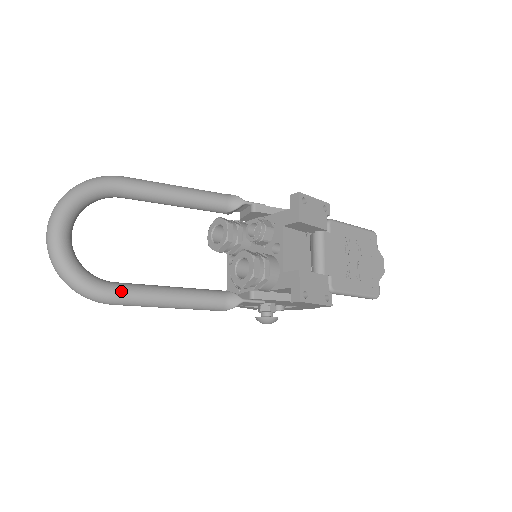
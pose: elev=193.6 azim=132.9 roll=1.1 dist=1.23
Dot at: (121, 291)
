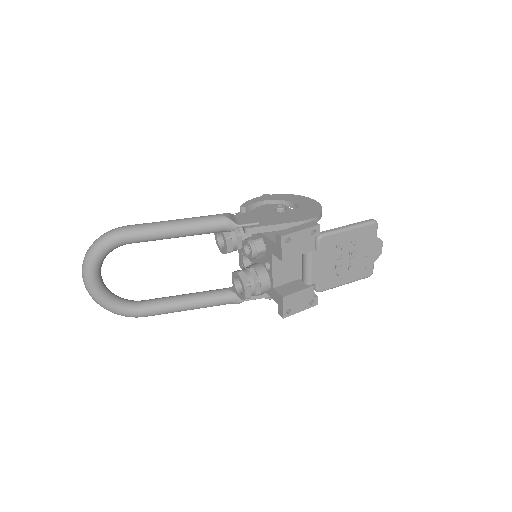
Dot at: (148, 312)
